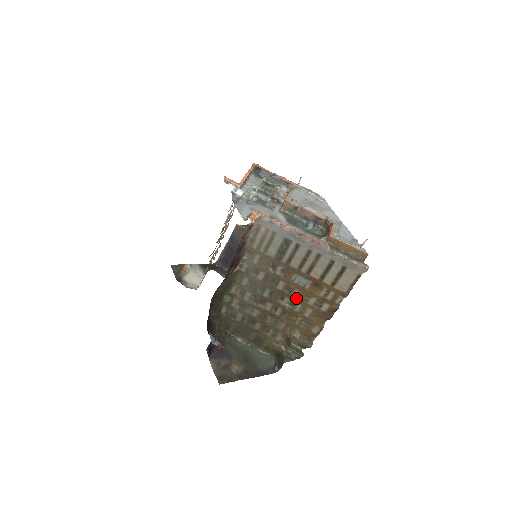
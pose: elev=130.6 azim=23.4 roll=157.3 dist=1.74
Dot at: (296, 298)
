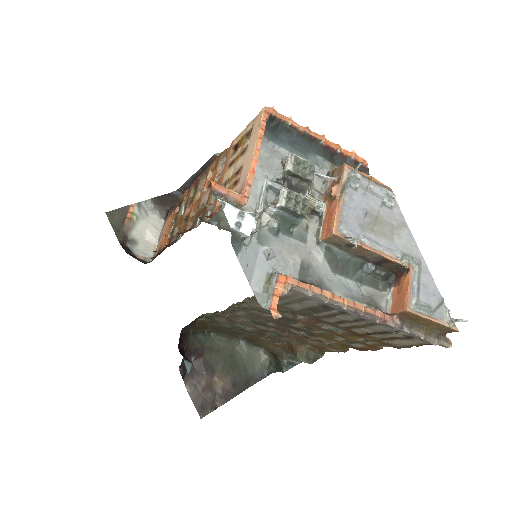
Dot at: (318, 334)
